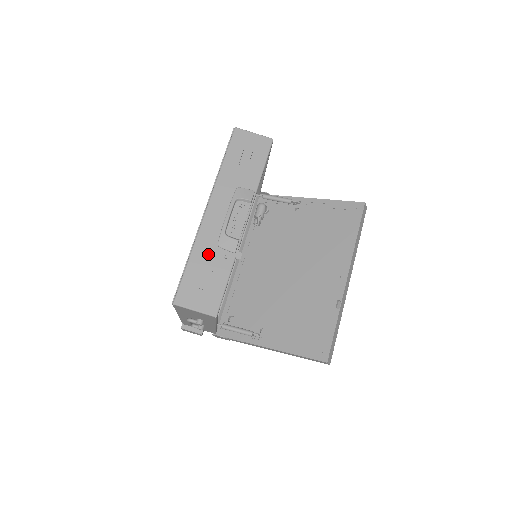
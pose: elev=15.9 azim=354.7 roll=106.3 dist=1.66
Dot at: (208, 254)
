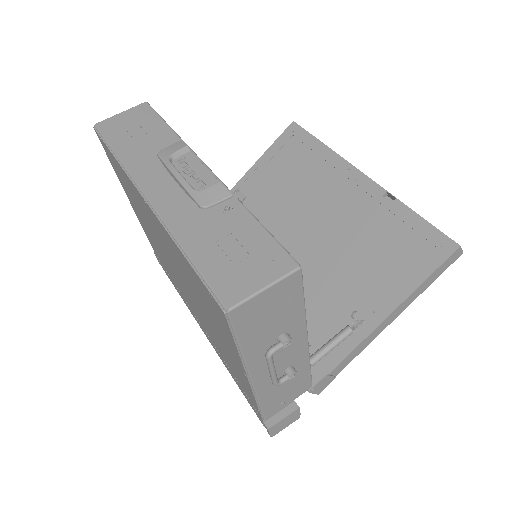
Dot at: (202, 226)
